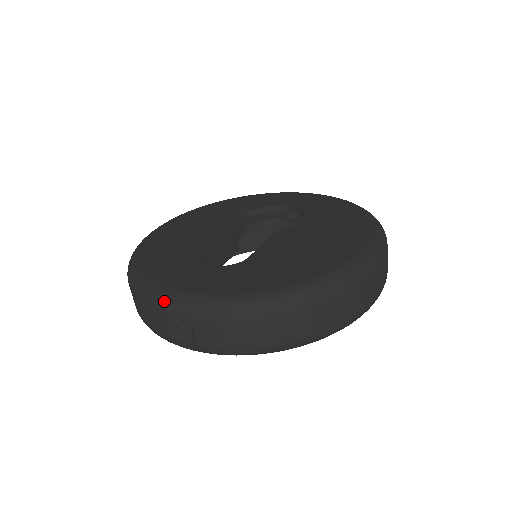
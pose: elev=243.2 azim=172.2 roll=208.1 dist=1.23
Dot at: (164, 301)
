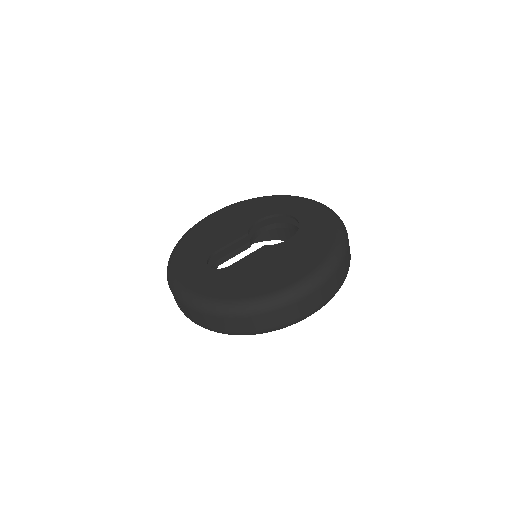
Dot at: (170, 284)
